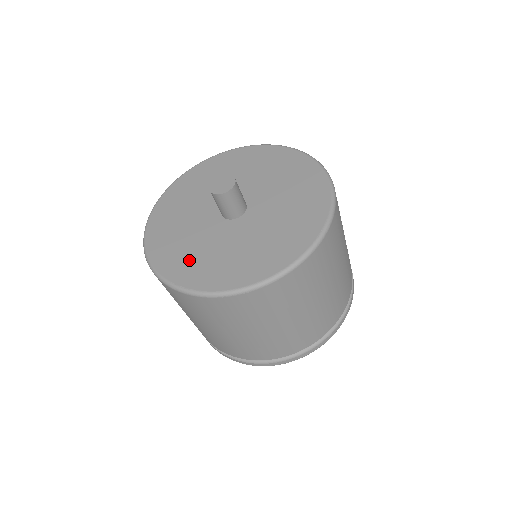
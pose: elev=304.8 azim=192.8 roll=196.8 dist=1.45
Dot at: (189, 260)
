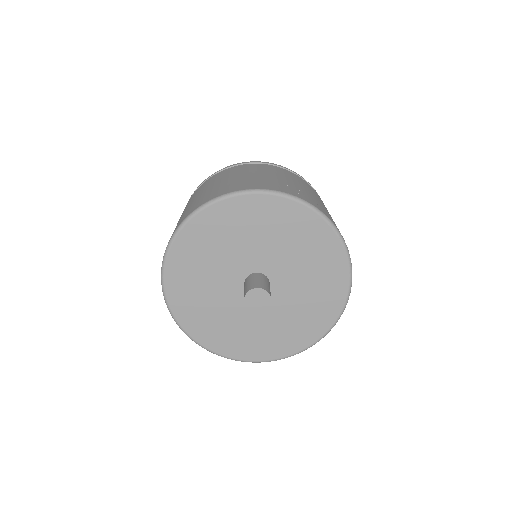
Dot at: (199, 311)
